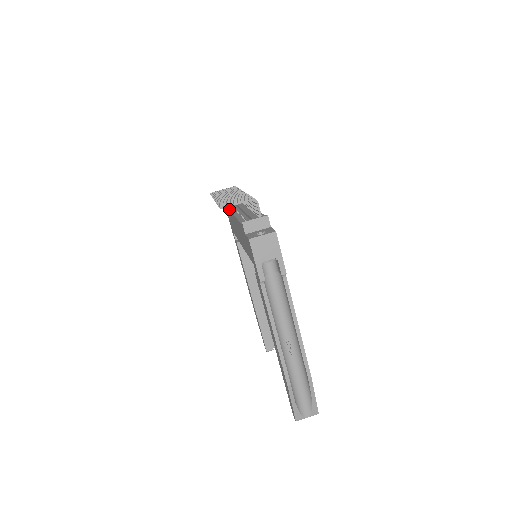
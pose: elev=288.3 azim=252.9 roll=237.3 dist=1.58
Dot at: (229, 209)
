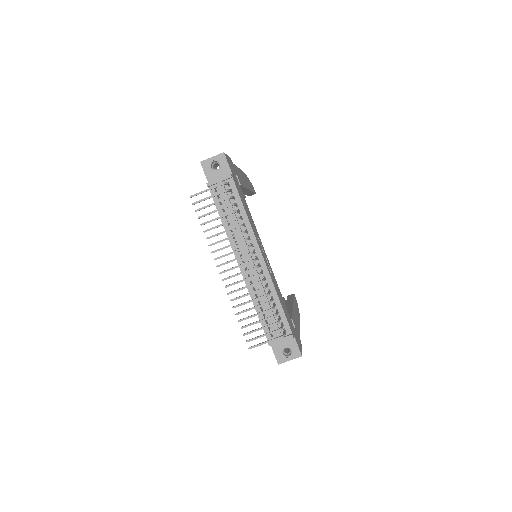
Dot at: occluded
